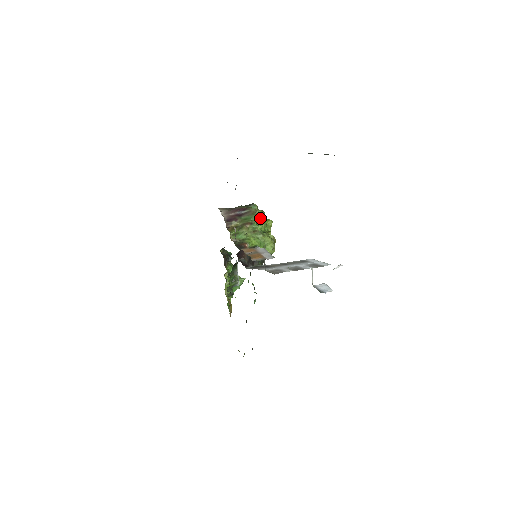
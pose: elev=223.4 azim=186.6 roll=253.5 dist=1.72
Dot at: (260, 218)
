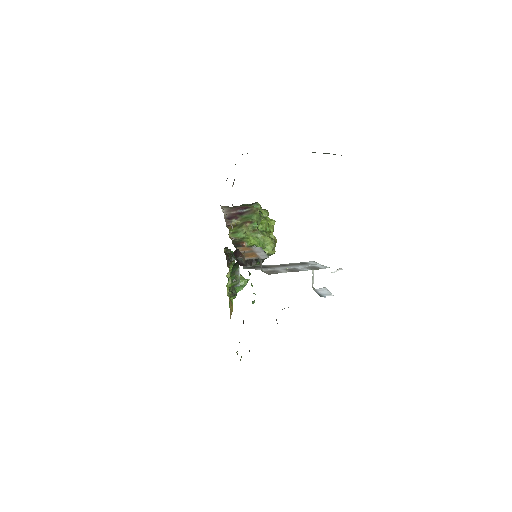
Dot at: (261, 217)
